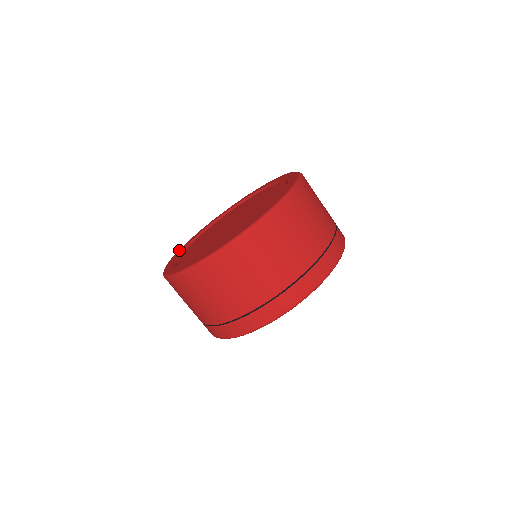
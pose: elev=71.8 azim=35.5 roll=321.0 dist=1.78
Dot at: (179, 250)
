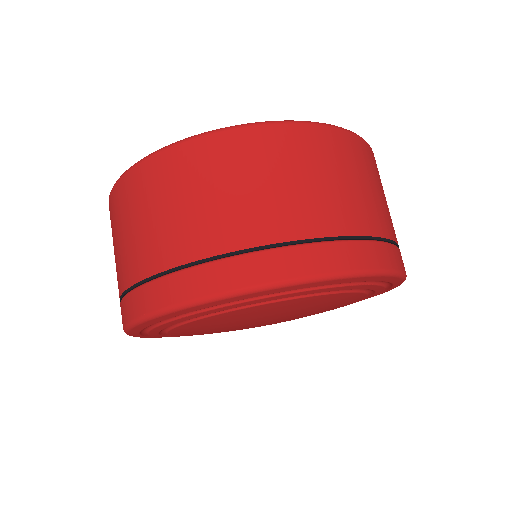
Dot at: occluded
